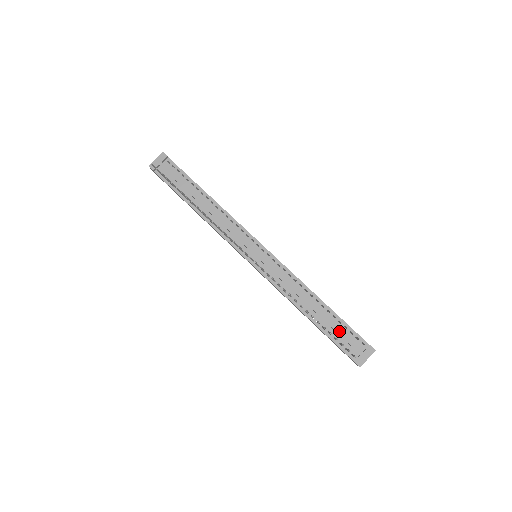
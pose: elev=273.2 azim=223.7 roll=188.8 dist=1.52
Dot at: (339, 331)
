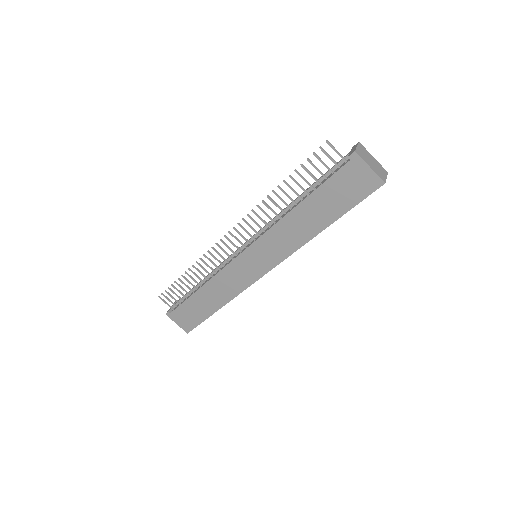
Dot at: (324, 174)
